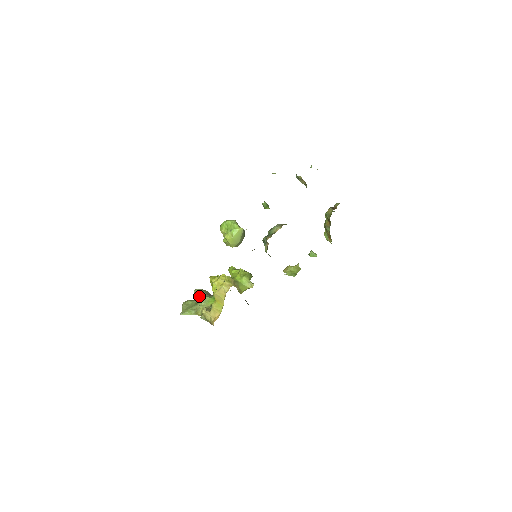
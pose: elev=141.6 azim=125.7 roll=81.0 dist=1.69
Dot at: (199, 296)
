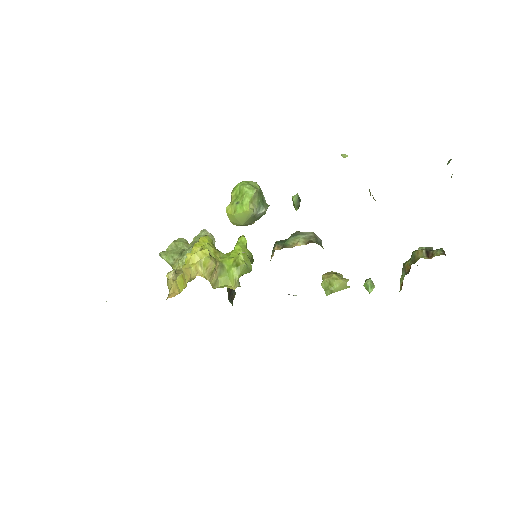
Dot at: (191, 246)
